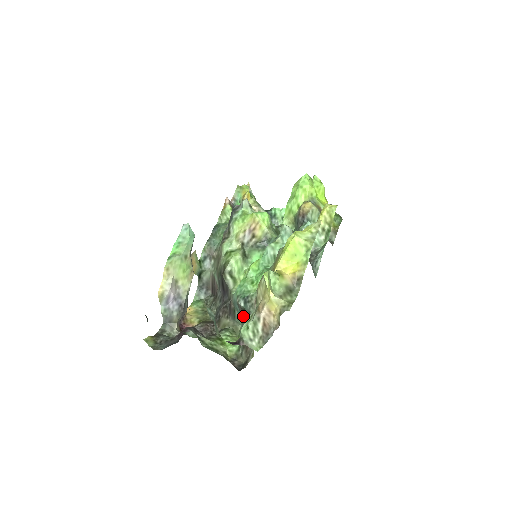
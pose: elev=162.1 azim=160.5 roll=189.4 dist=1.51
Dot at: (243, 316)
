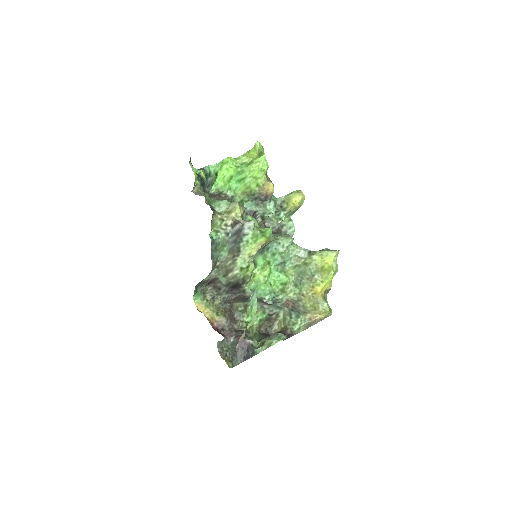
Dot at: (264, 305)
